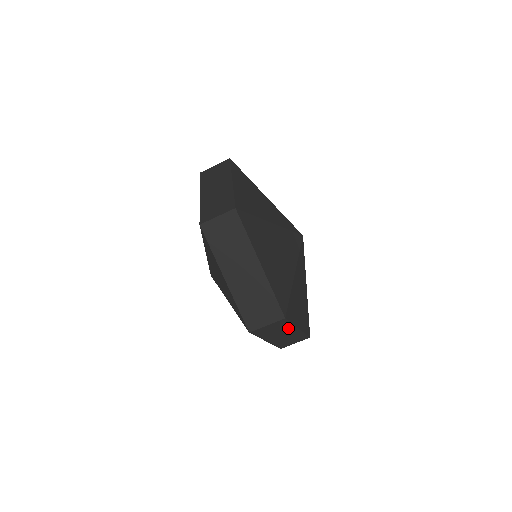
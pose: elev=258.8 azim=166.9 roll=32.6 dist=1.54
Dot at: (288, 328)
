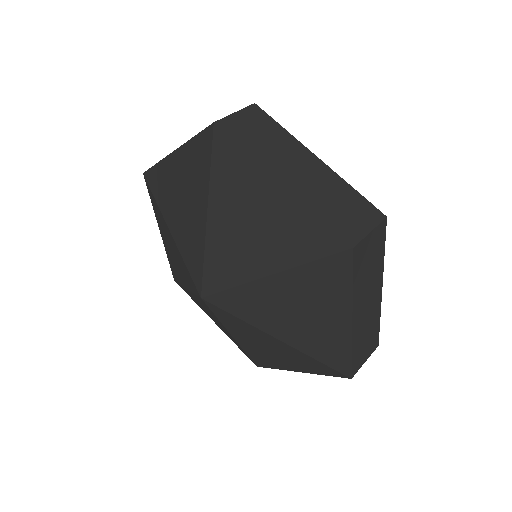
Dot at: occluded
